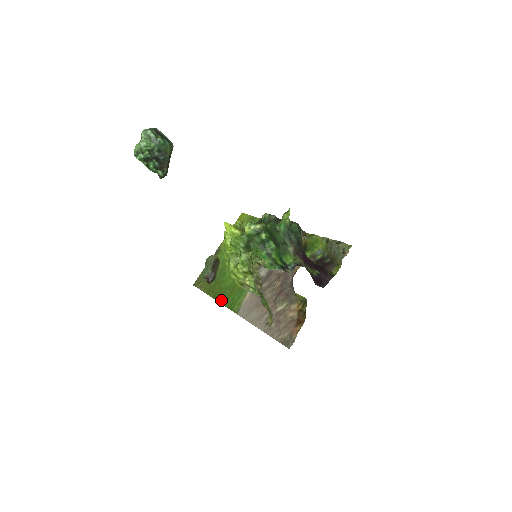
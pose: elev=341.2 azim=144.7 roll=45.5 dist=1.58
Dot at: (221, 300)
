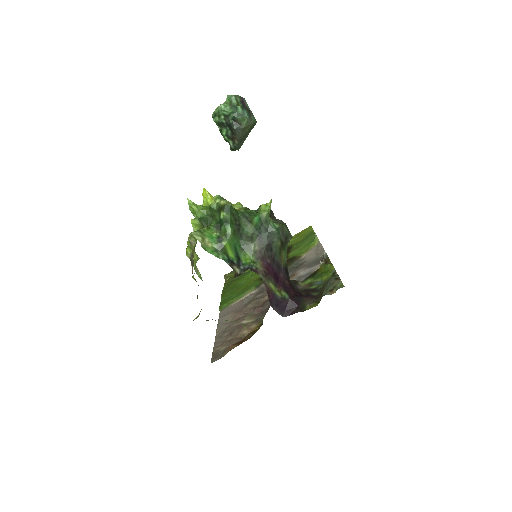
Dot at: (224, 294)
